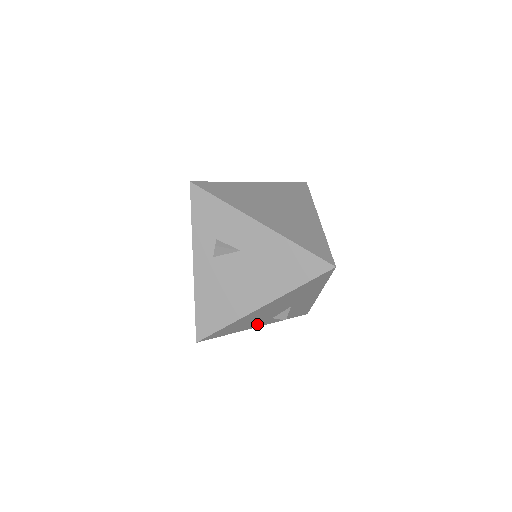
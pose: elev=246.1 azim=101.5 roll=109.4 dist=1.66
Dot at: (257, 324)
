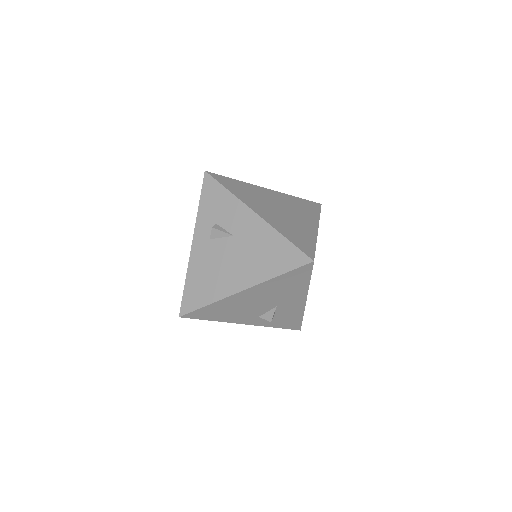
Dot at: (243, 319)
